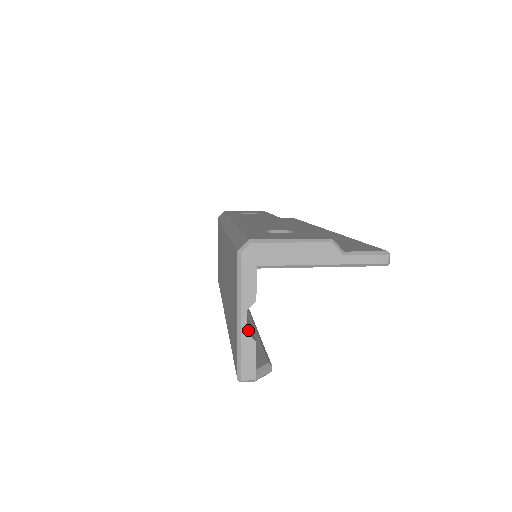
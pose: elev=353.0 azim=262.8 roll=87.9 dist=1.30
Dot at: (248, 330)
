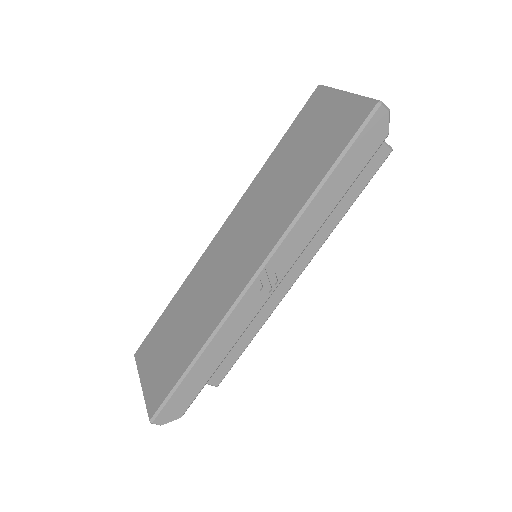
Dot at: occluded
